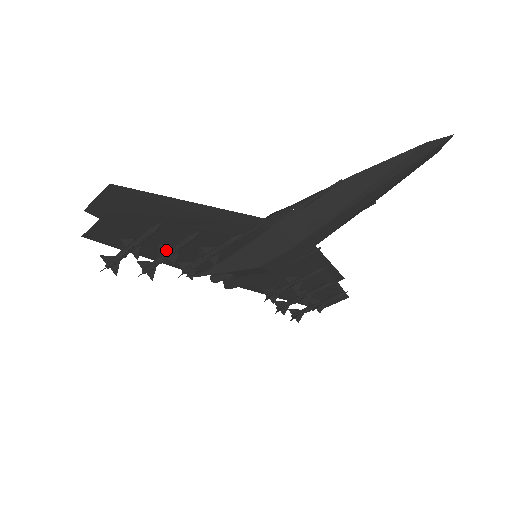
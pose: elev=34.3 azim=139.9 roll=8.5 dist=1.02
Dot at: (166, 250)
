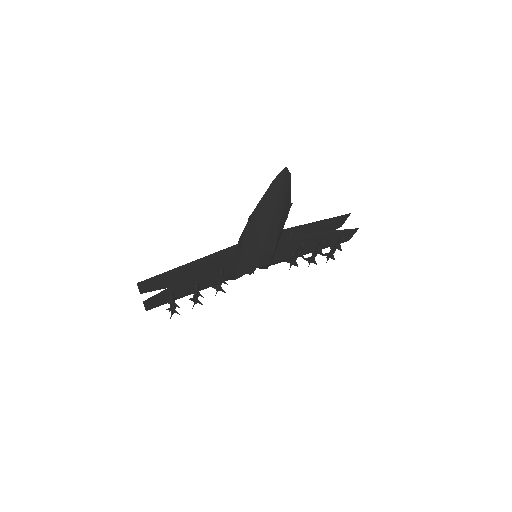
Dot at: (193, 293)
